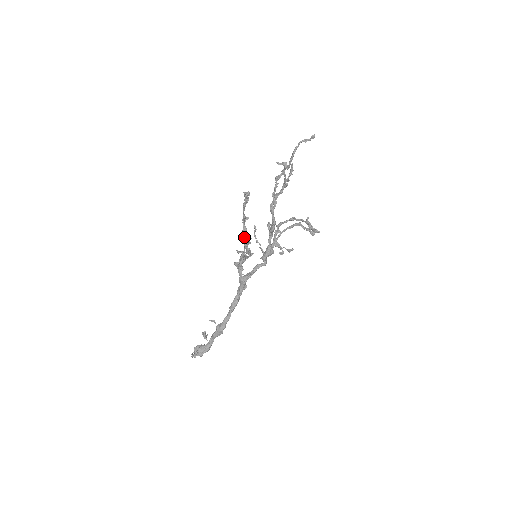
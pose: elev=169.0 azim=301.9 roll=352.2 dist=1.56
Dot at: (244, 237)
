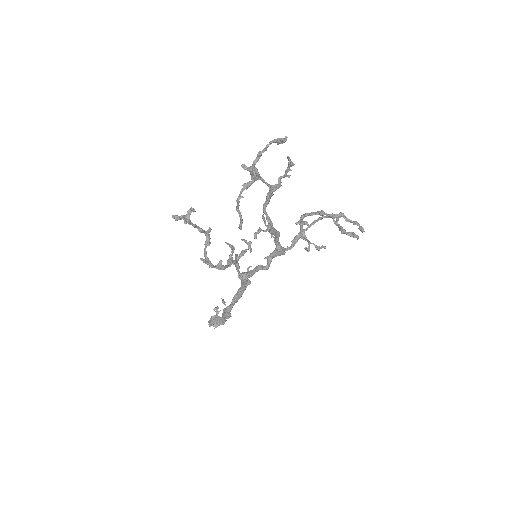
Dot at: (206, 252)
